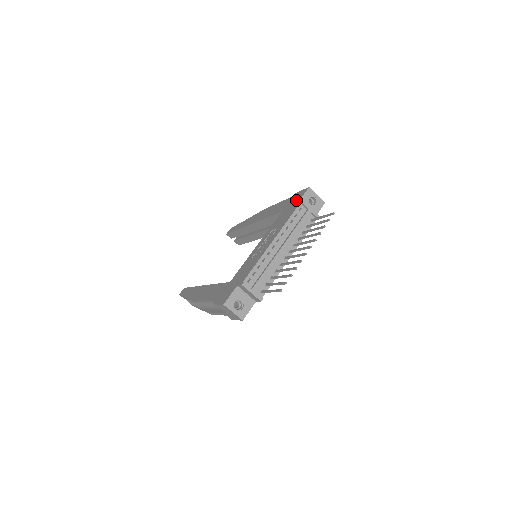
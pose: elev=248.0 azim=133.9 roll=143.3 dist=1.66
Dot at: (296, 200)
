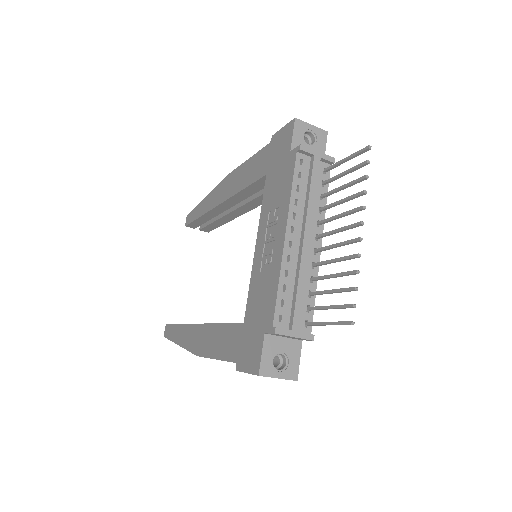
Dot at: (283, 148)
